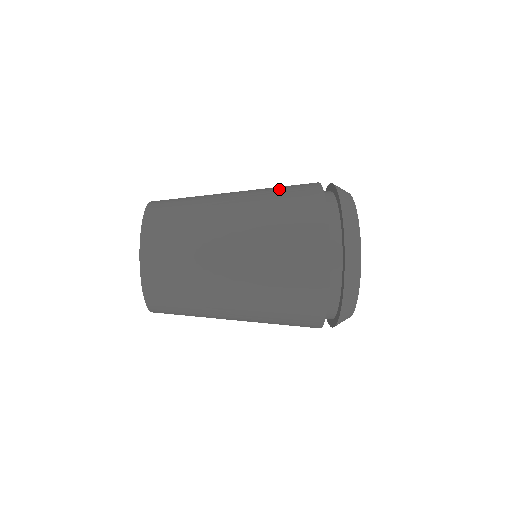
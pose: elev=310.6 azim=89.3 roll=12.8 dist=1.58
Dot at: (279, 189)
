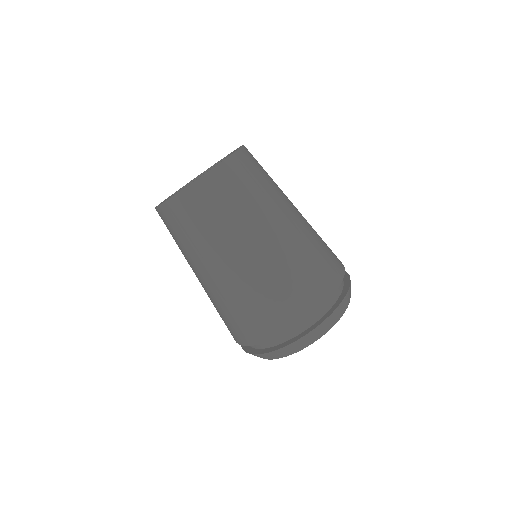
Dot at: (312, 259)
